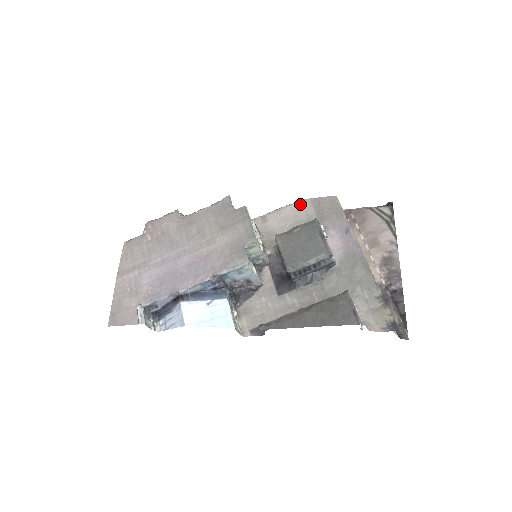
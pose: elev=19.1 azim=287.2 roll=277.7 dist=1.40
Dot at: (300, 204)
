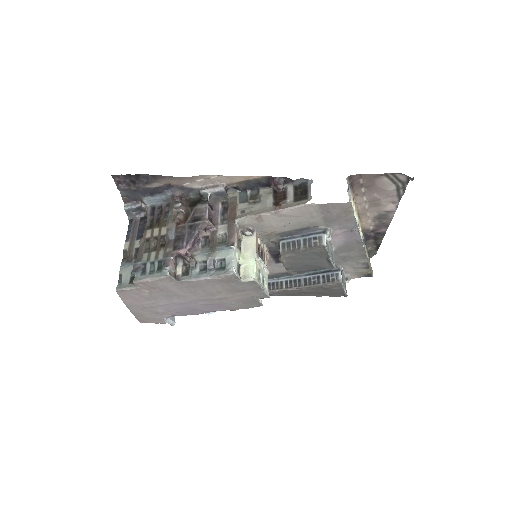
Dot at: (305, 209)
